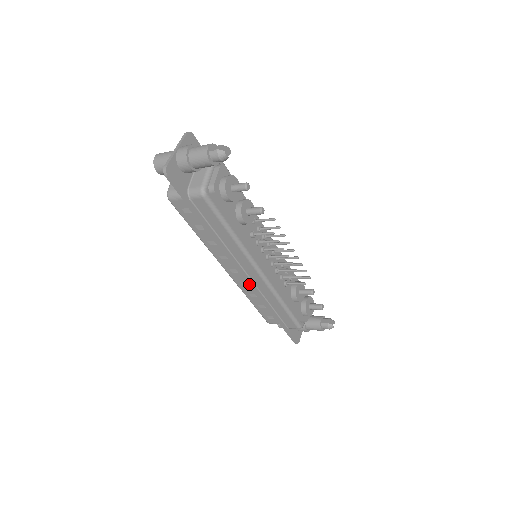
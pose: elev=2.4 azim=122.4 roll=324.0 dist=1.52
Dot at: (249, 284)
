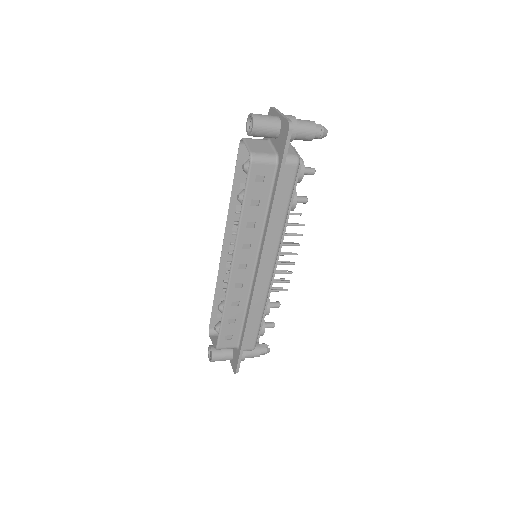
Dot at: (256, 282)
